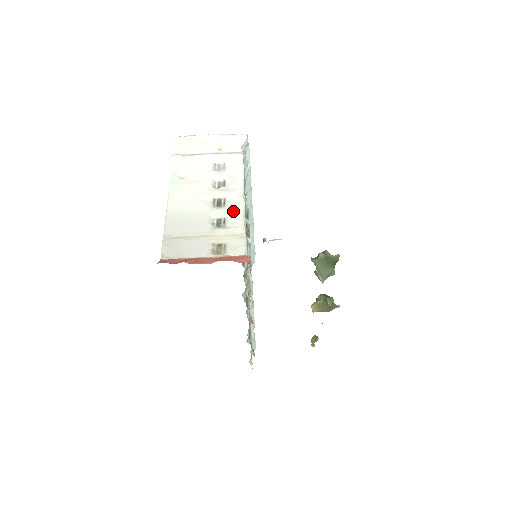
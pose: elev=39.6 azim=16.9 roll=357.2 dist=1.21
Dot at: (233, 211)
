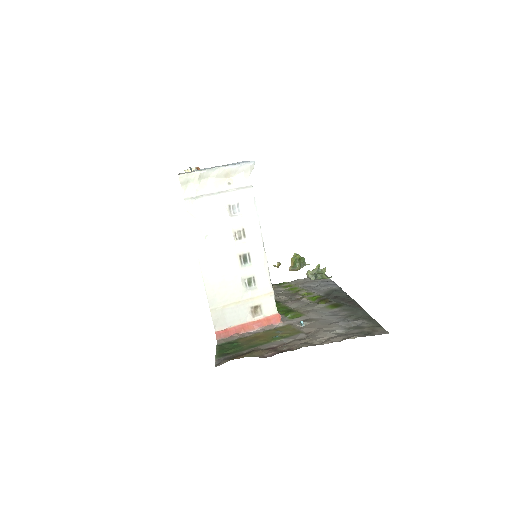
Dot at: (260, 269)
